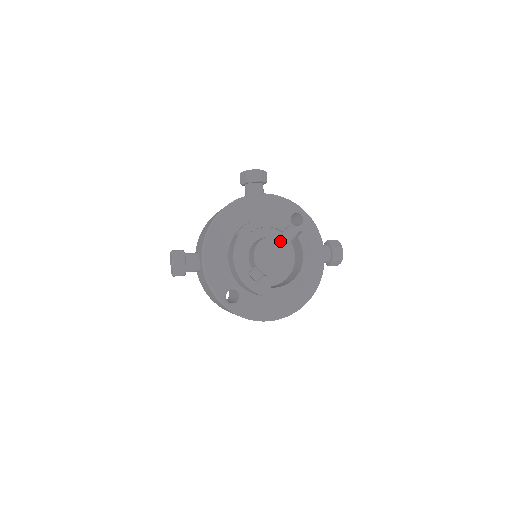
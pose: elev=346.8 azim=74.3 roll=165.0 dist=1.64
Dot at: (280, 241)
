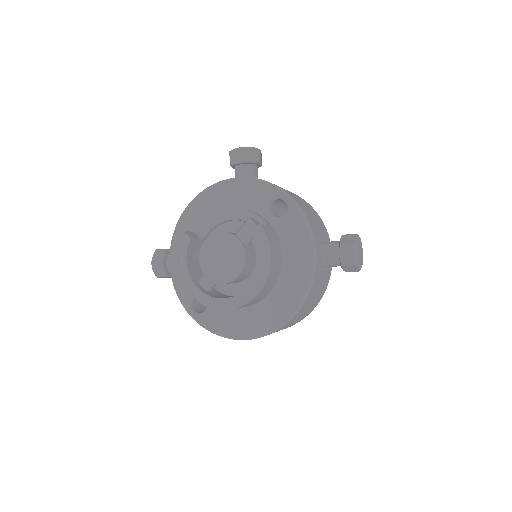
Dot at: (229, 238)
